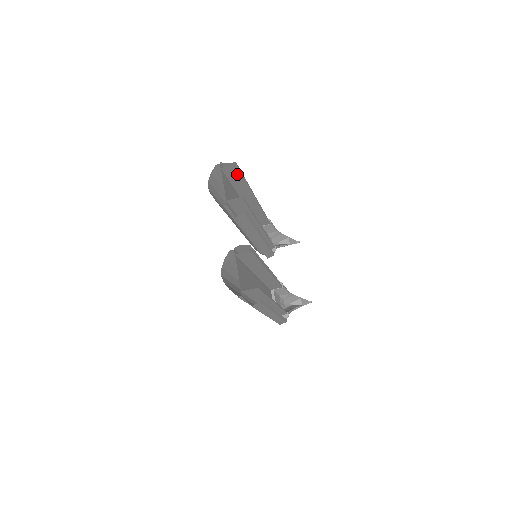
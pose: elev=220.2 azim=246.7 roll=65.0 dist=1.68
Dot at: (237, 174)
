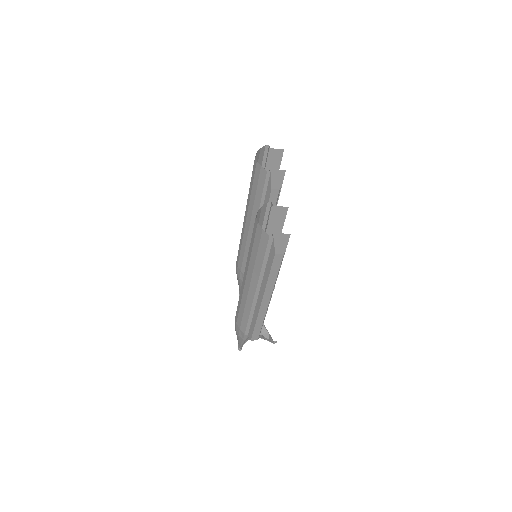
Dot at: (276, 164)
